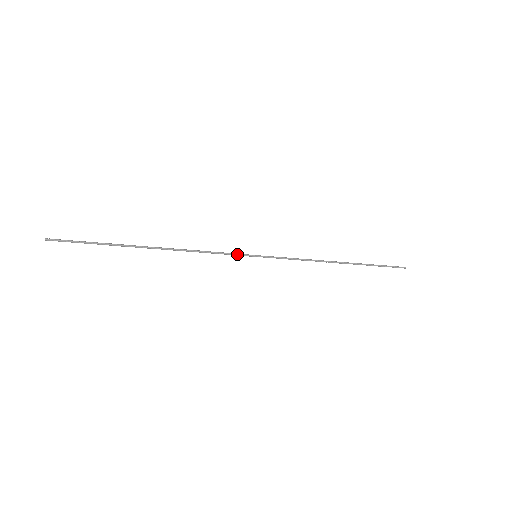
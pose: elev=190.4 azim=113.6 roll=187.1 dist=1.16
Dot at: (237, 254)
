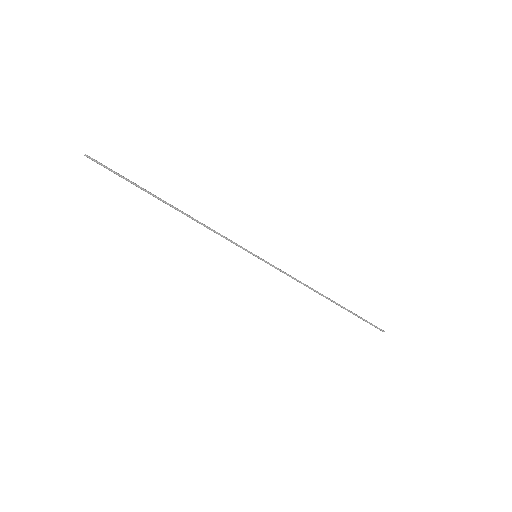
Dot at: (240, 246)
